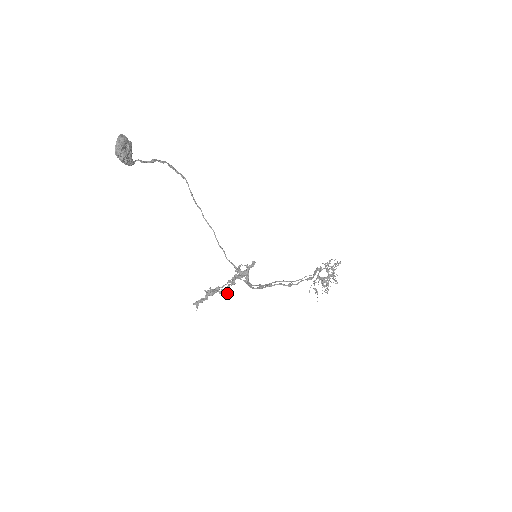
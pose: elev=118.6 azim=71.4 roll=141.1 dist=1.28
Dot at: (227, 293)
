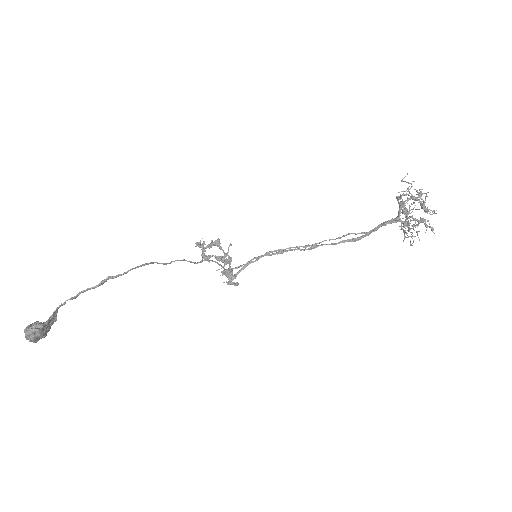
Dot at: (224, 255)
